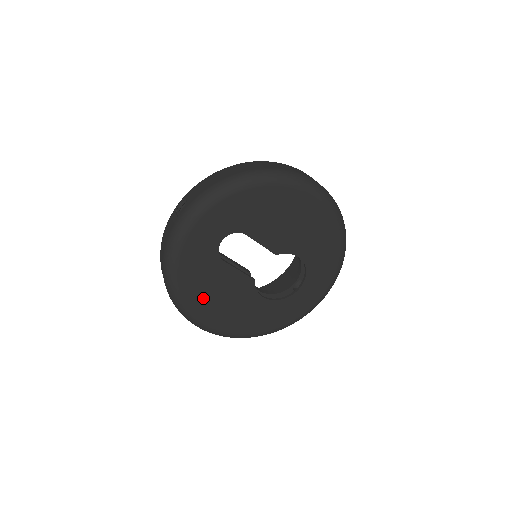
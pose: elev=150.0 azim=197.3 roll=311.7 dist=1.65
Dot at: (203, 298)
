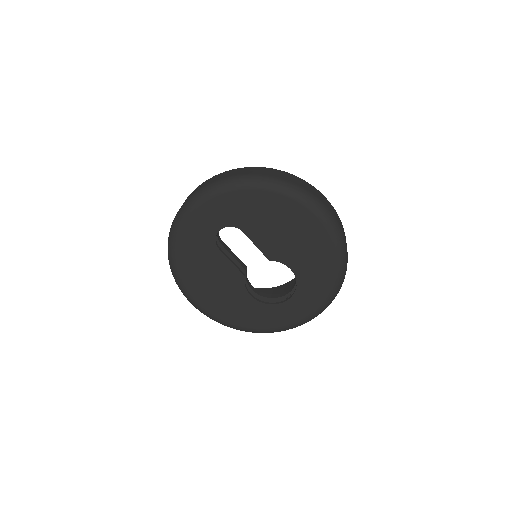
Dot at: (195, 276)
